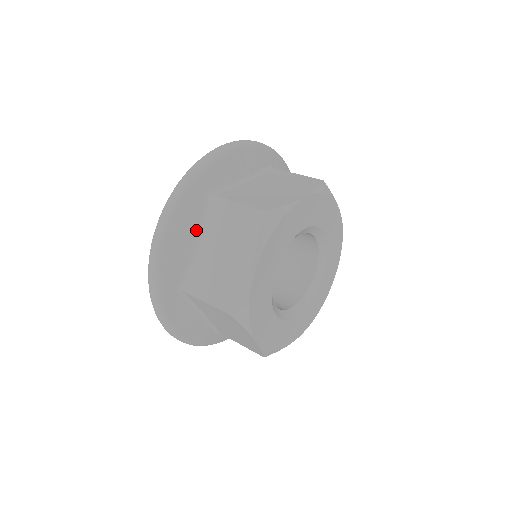
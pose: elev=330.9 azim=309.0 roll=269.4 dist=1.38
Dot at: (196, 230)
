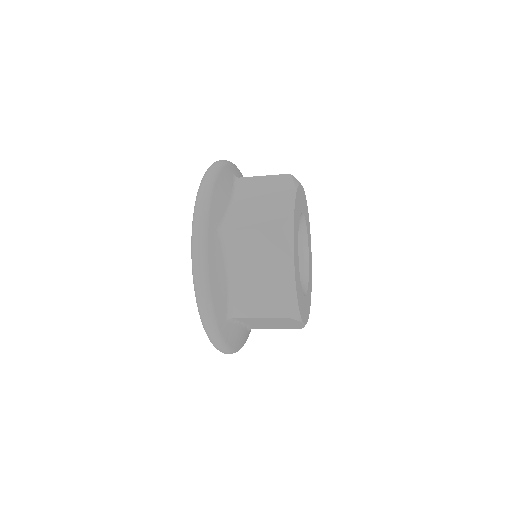
Dot at: (223, 266)
